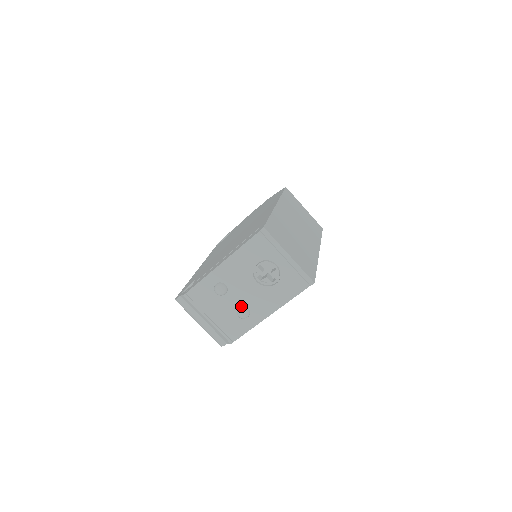
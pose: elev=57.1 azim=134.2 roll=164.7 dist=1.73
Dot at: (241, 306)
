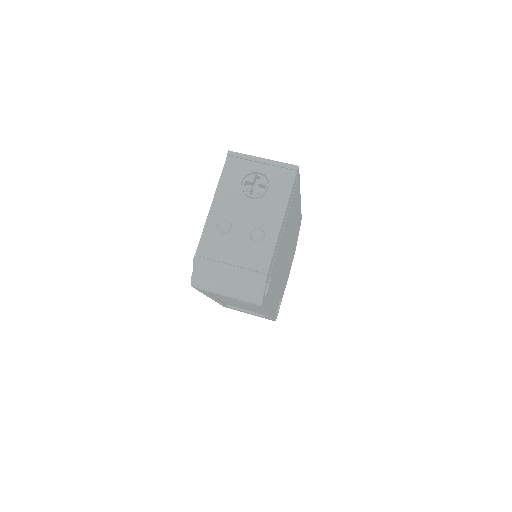
Dot at: (252, 230)
